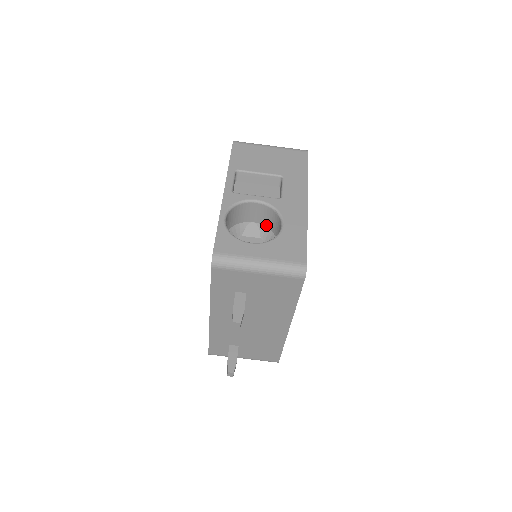
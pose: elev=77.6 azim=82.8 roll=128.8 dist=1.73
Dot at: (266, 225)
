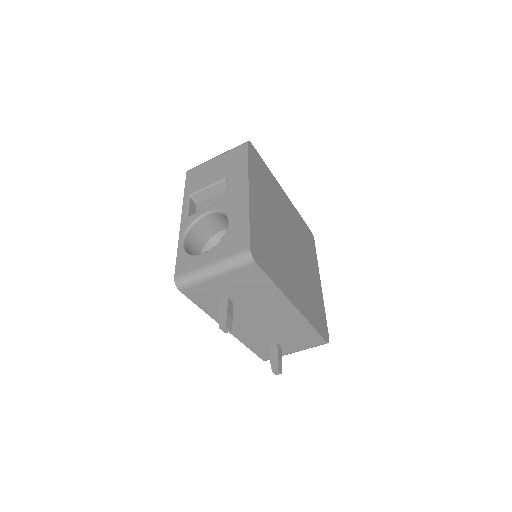
Dot at: occluded
